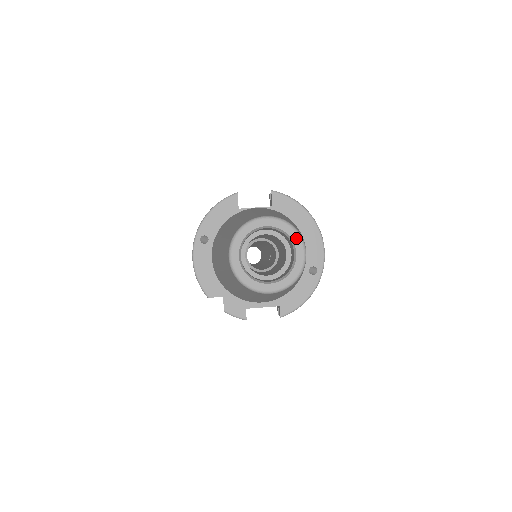
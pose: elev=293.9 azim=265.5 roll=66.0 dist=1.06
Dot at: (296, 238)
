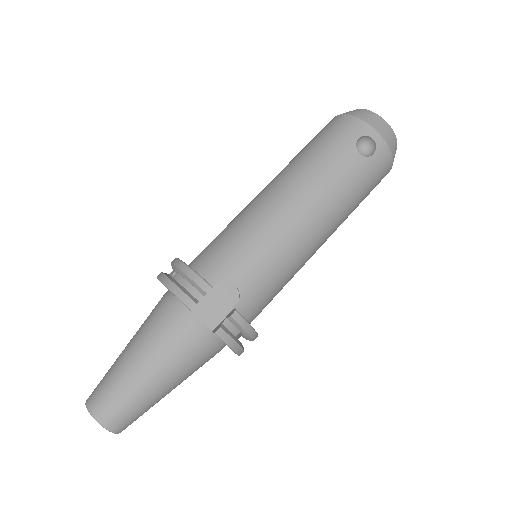
Dot at: (115, 432)
